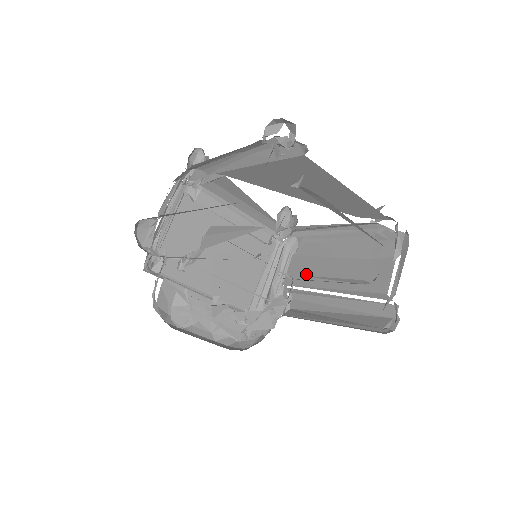
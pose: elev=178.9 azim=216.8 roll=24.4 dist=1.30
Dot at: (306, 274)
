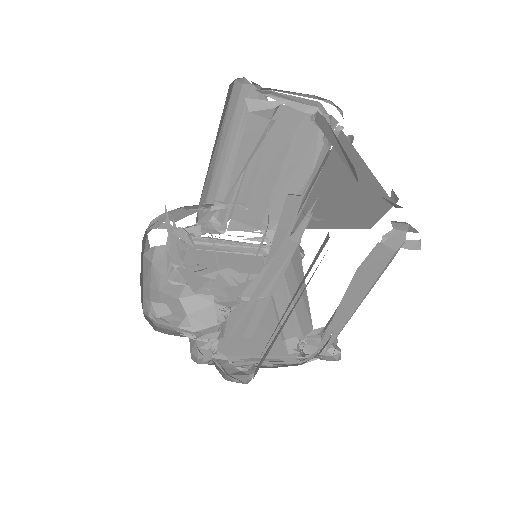
Dot at: occluded
